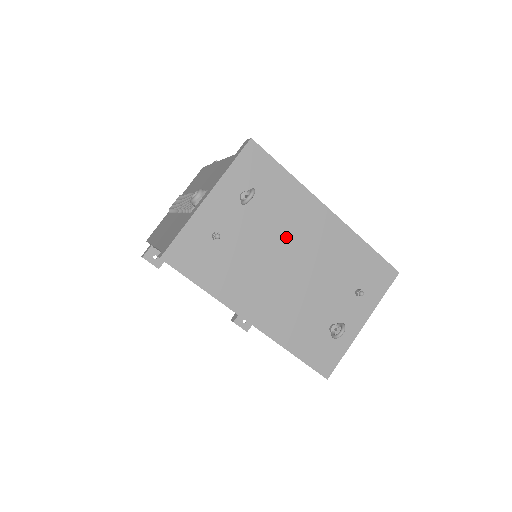
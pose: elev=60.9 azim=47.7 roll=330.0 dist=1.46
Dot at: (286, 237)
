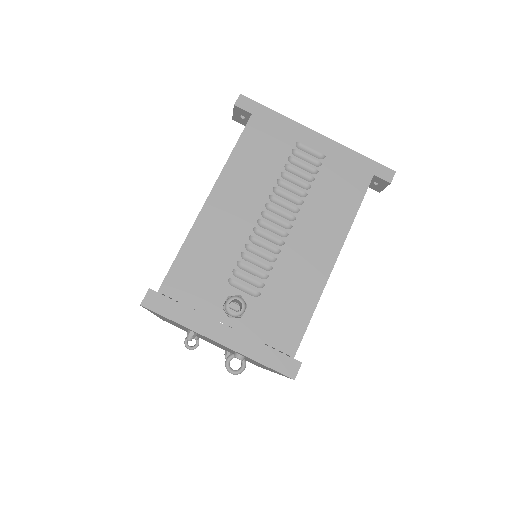
Dot at: occluded
